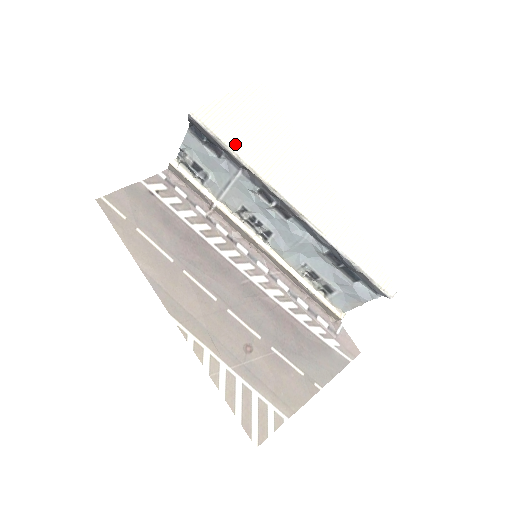
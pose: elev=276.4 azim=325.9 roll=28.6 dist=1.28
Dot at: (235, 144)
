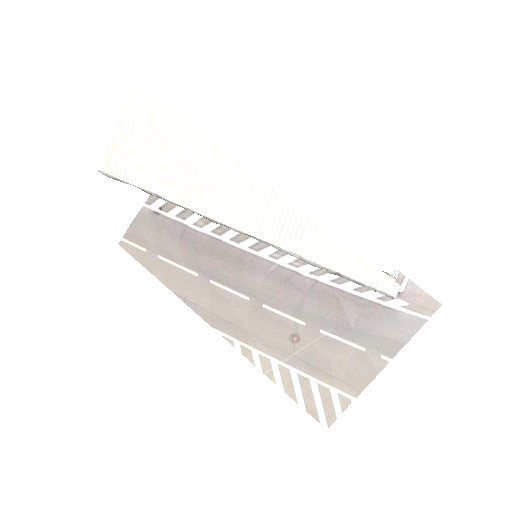
Dot at: (148, 183)
